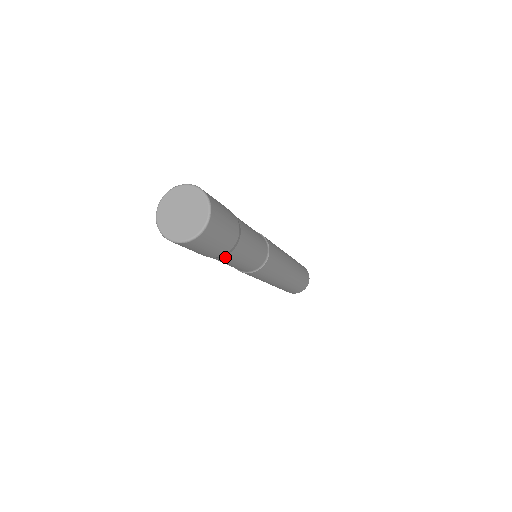
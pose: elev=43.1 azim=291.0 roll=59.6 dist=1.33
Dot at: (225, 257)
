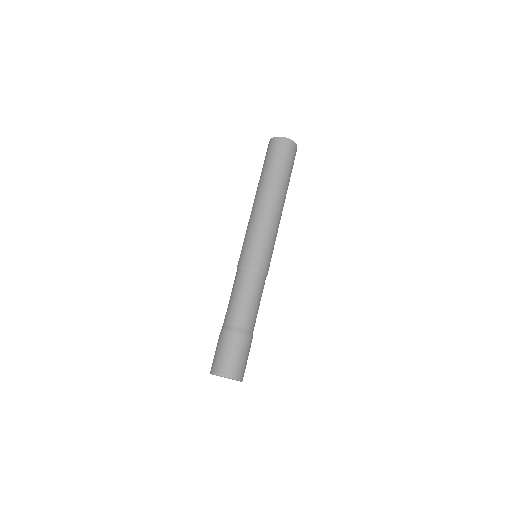
Dot at: occluded
